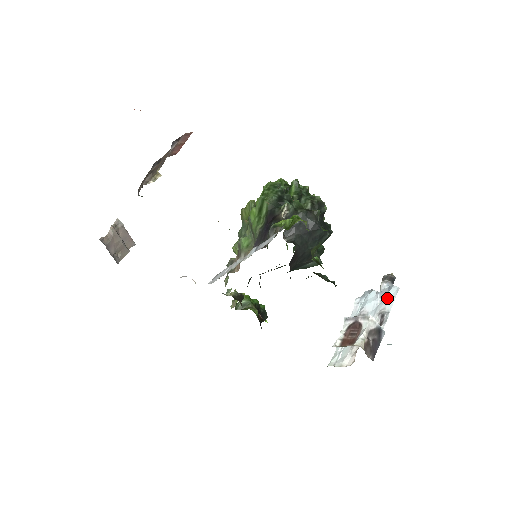
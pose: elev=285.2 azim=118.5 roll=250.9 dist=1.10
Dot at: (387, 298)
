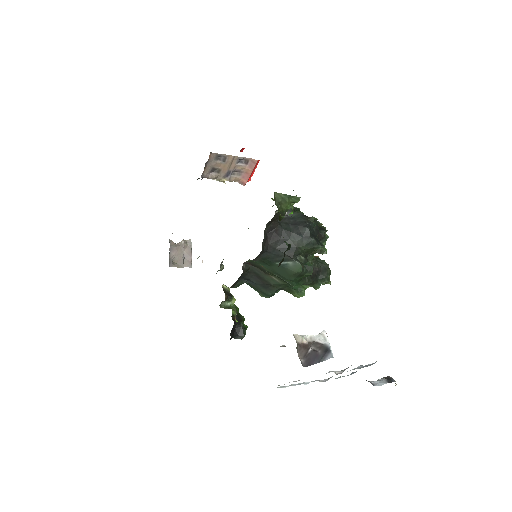
Dot at: occluded
